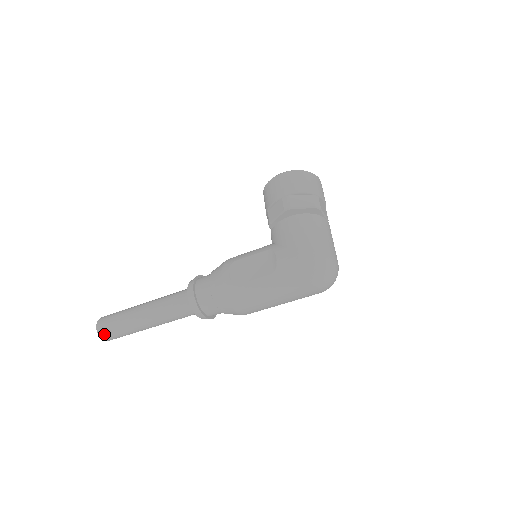
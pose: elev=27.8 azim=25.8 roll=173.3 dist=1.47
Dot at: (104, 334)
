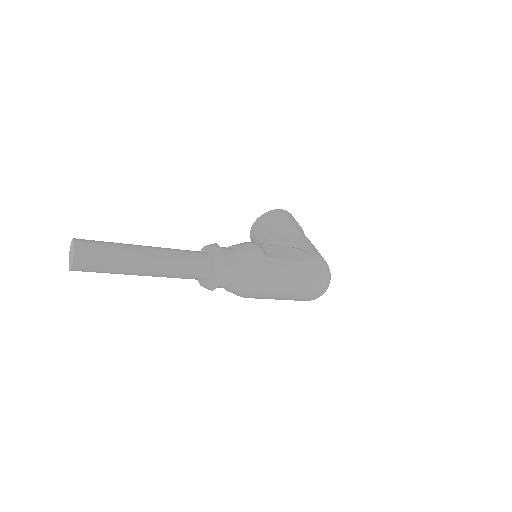
Dot at: (83, 254)
